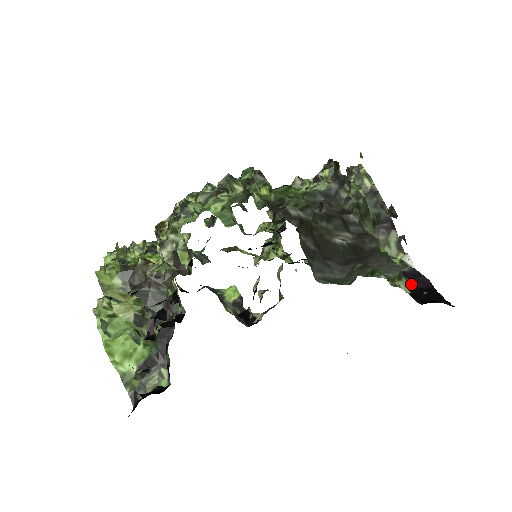
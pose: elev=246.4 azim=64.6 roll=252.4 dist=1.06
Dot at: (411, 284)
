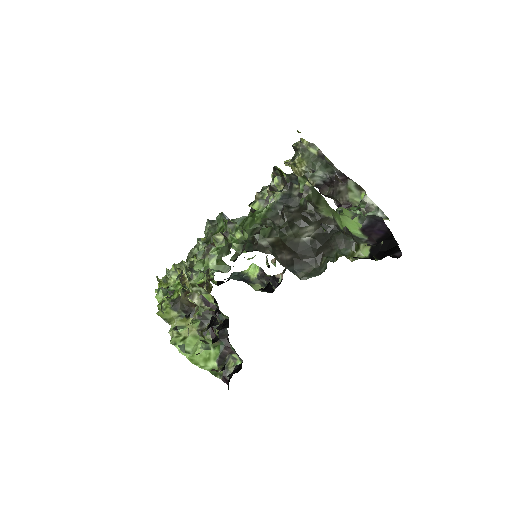
Dot at: (369, 243)
